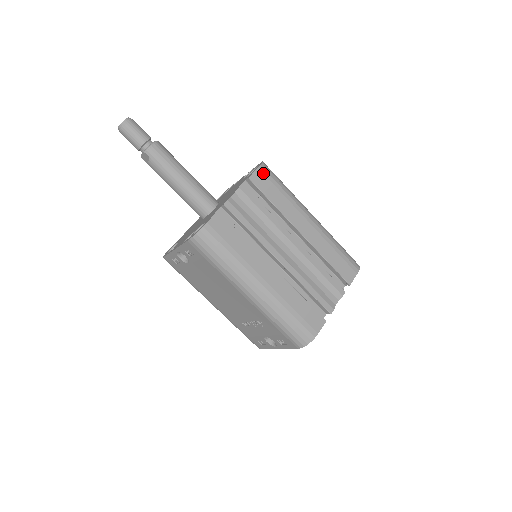
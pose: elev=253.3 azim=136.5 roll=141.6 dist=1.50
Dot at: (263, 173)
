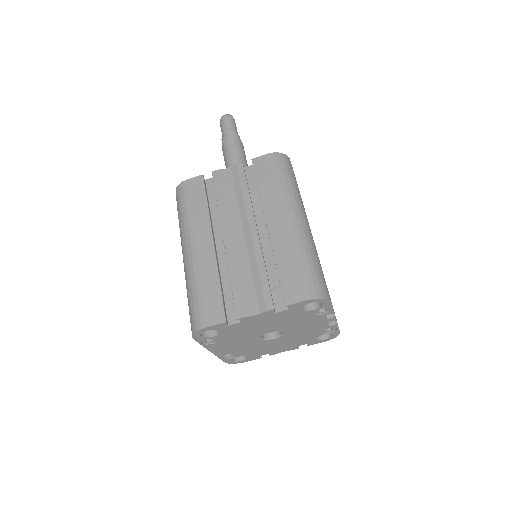
Dot at: (270, 159)
